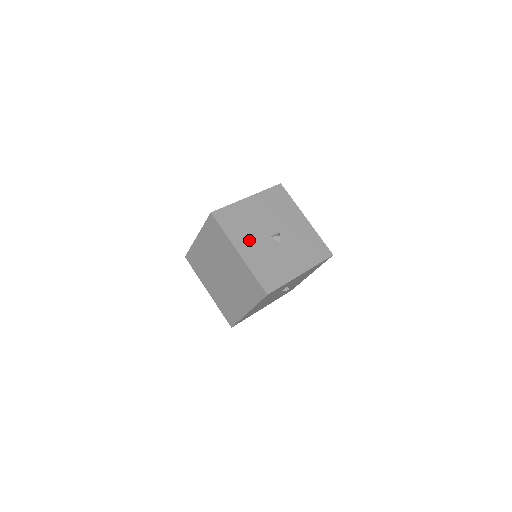
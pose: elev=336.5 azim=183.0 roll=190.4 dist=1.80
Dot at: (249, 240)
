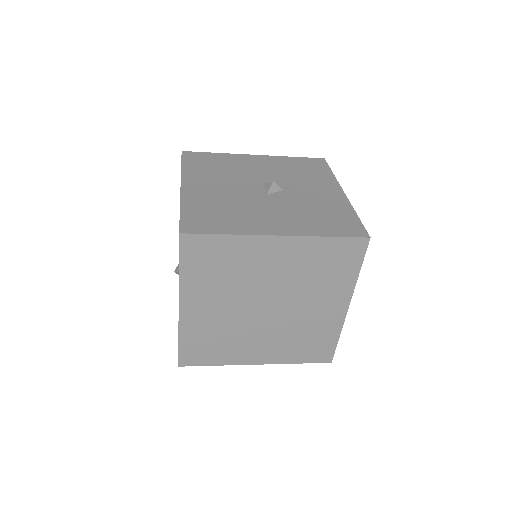
Dot at: (260, 215)
